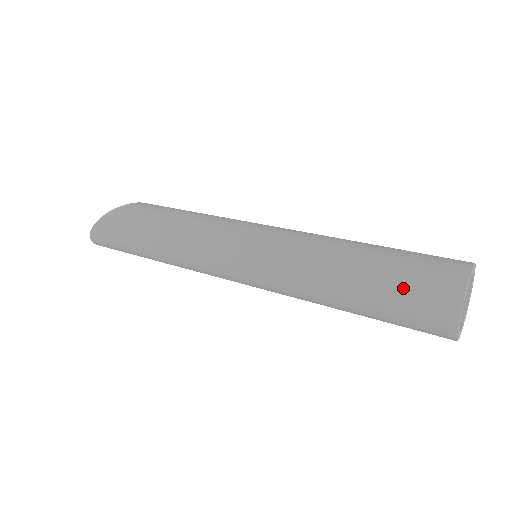
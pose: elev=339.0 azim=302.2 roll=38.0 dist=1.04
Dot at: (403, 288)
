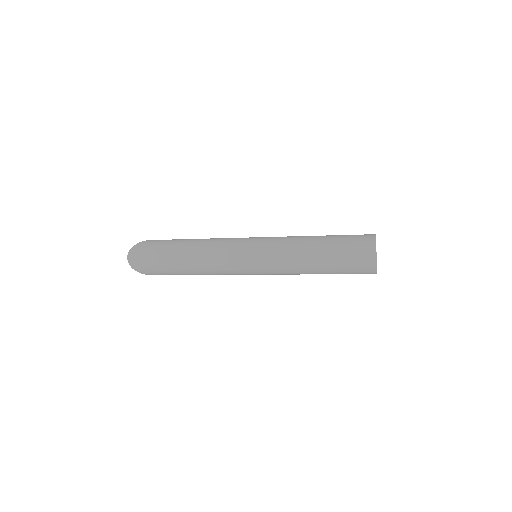
Dot at: (348, 235)
